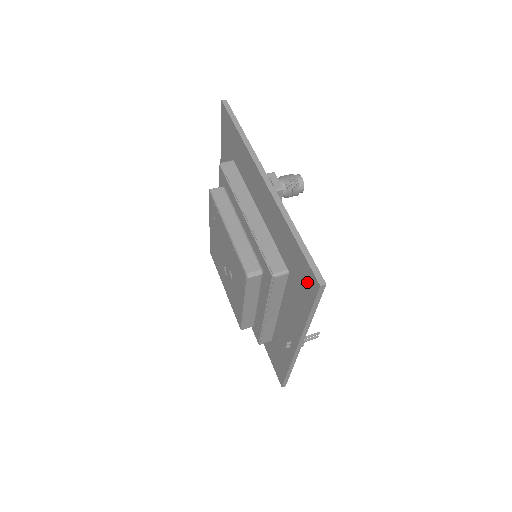
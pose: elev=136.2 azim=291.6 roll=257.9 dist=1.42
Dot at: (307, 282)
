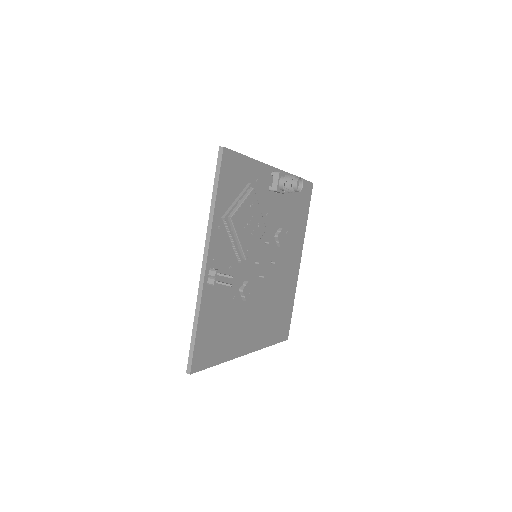
Dot at: occluded
